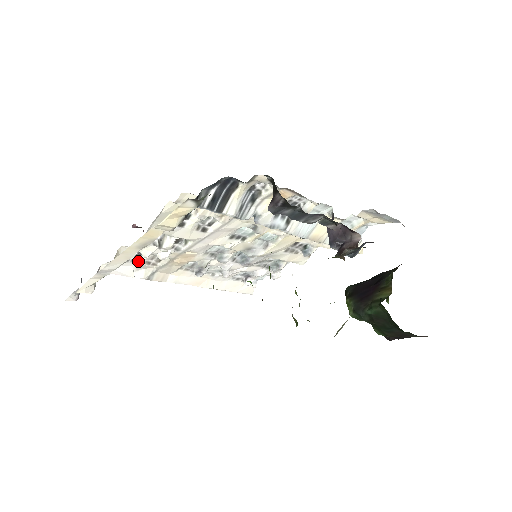
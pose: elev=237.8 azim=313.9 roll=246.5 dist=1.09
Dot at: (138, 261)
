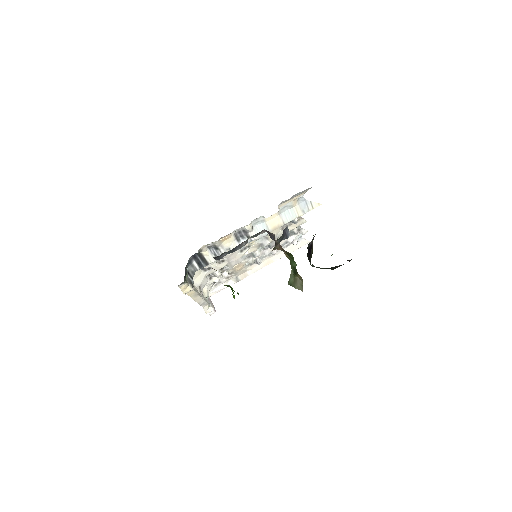
Dot at: (221, 281)
